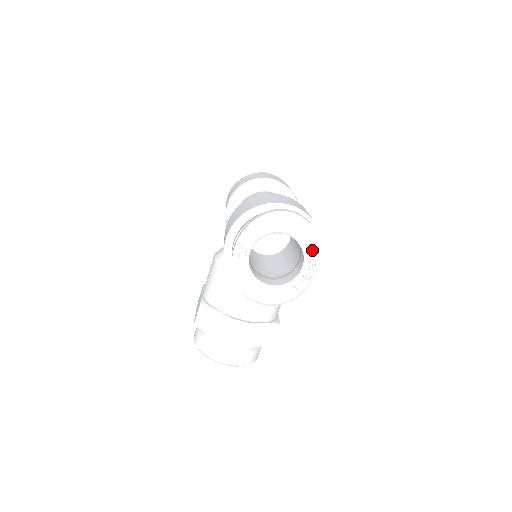
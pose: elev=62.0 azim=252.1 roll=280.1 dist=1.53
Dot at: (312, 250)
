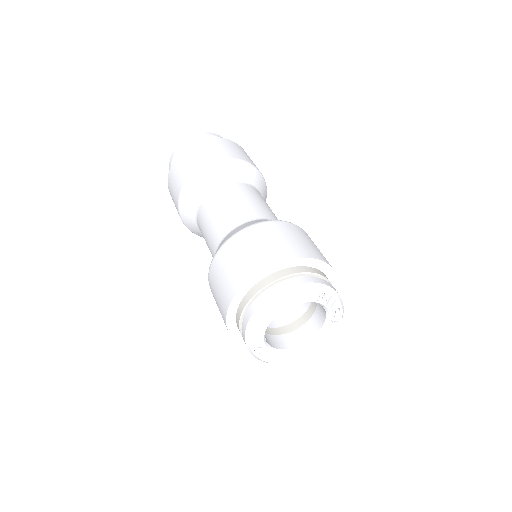
Dot at: (323, 296)
